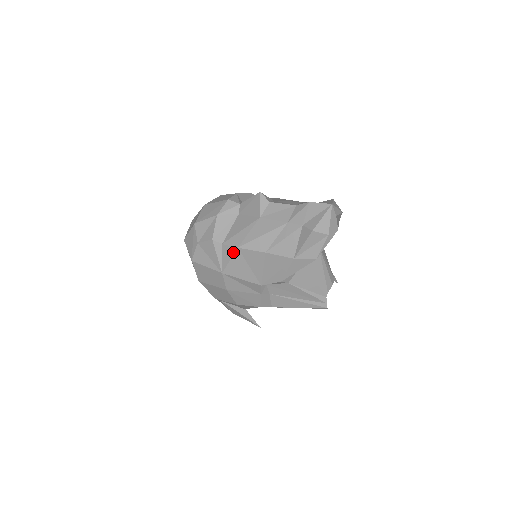
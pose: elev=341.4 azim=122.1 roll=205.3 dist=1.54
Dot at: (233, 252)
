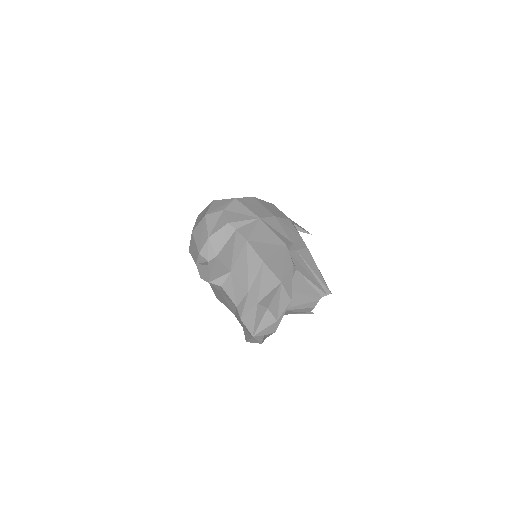
Dot at: occluded
